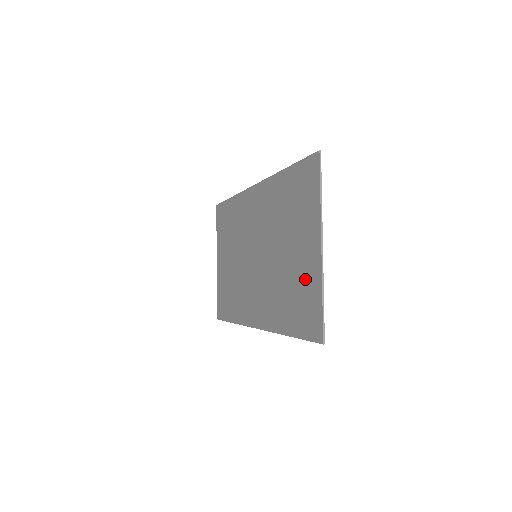
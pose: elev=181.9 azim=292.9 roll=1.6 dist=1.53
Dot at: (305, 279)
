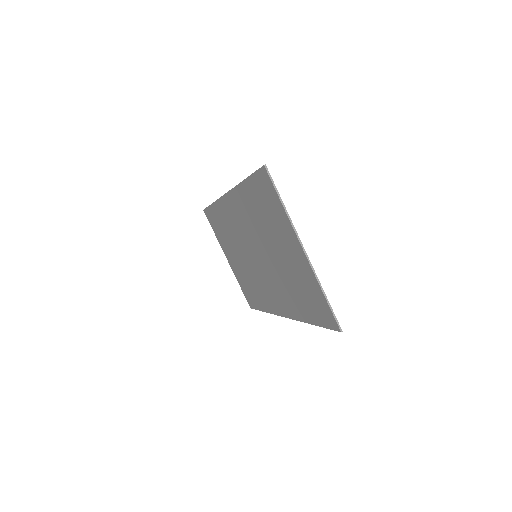
Dot at: (303, 278)
